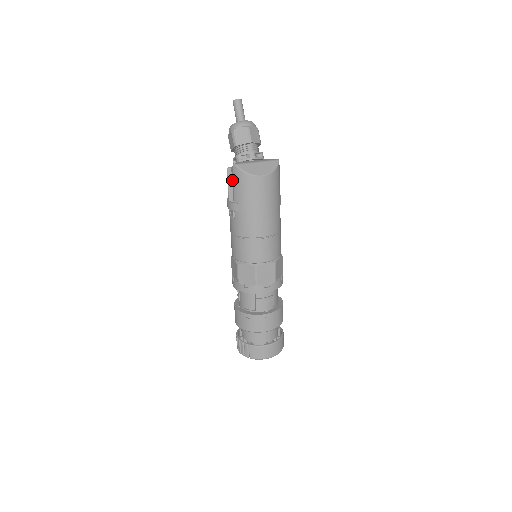
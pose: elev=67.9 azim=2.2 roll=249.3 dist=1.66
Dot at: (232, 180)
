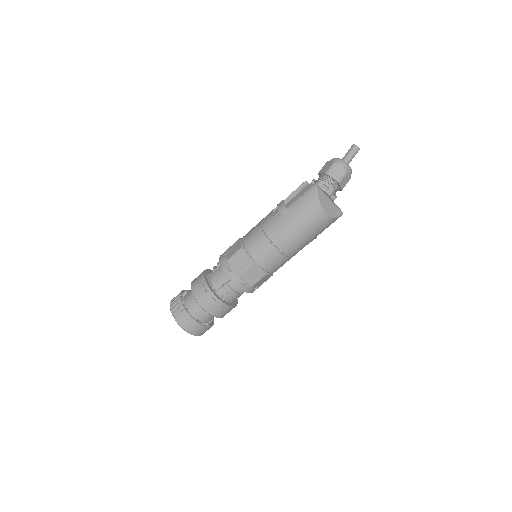
Dot at: (300, 192)
